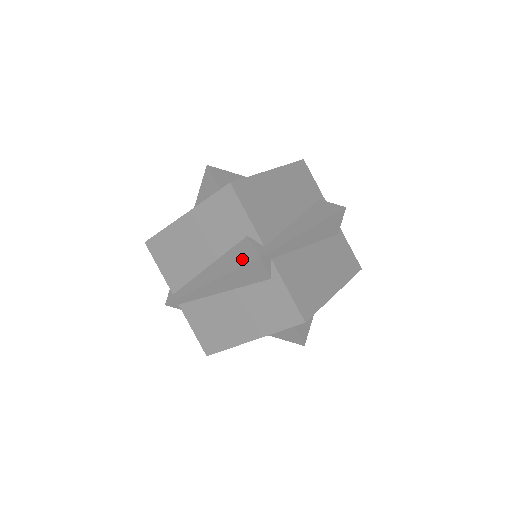
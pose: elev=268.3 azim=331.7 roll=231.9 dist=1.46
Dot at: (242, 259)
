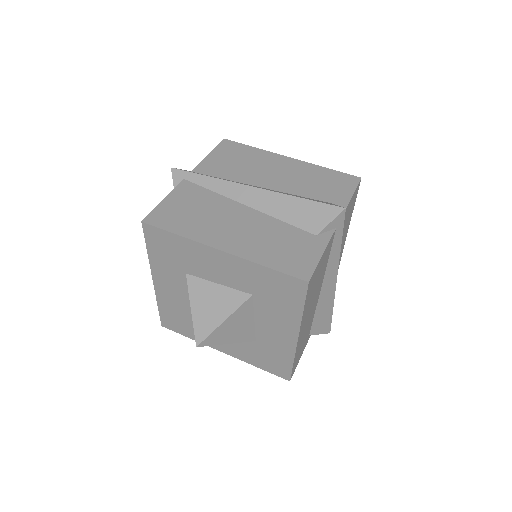
Dot at: occluded
